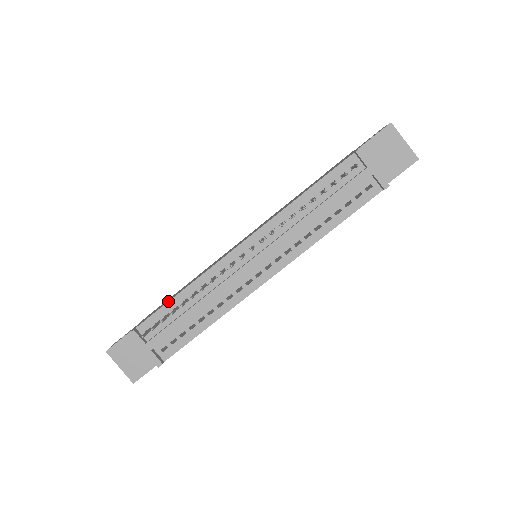
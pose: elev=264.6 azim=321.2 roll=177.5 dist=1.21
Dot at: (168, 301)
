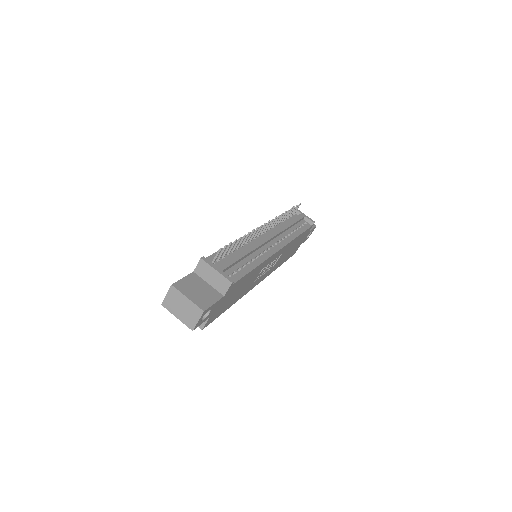
Dot at: occluded
